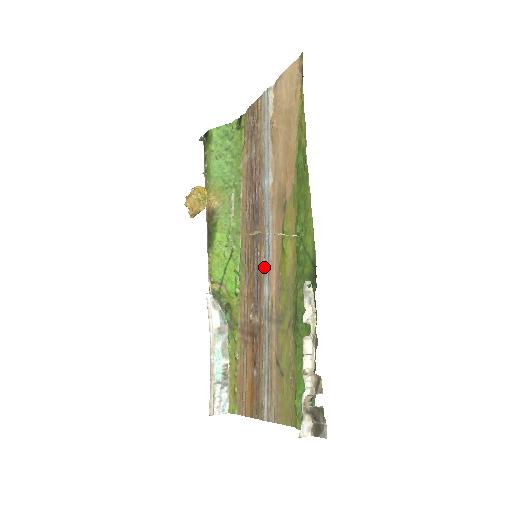
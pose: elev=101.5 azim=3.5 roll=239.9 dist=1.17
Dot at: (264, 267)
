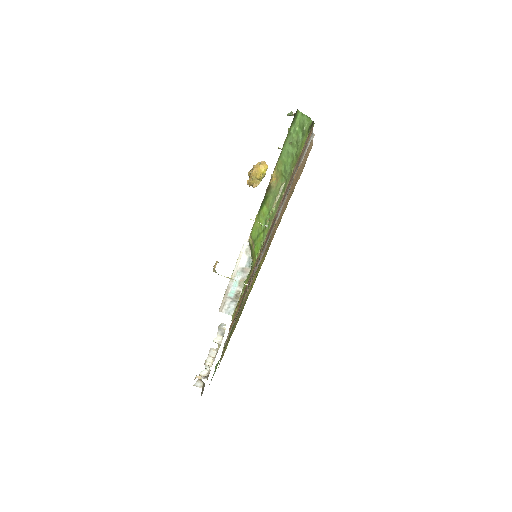
Dot at: occluded
